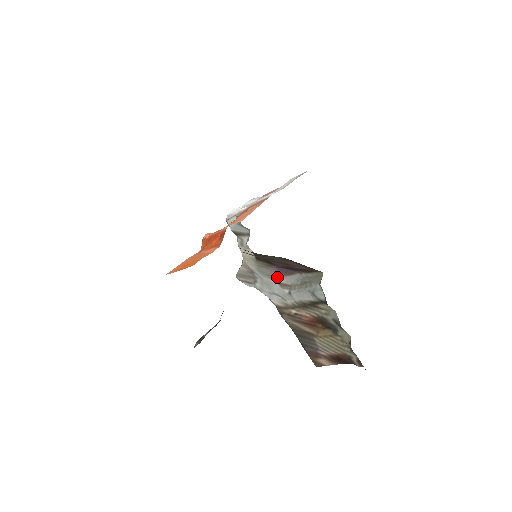
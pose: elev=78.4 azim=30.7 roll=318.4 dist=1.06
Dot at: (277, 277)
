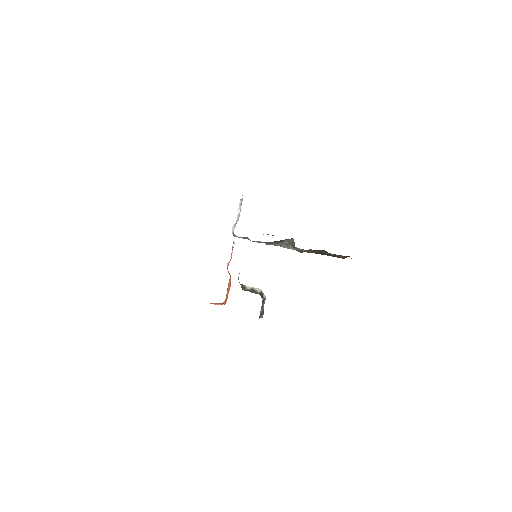
Dot at: (281, 243)
